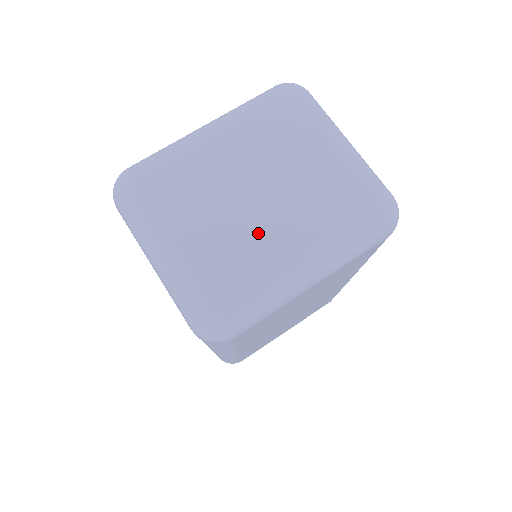
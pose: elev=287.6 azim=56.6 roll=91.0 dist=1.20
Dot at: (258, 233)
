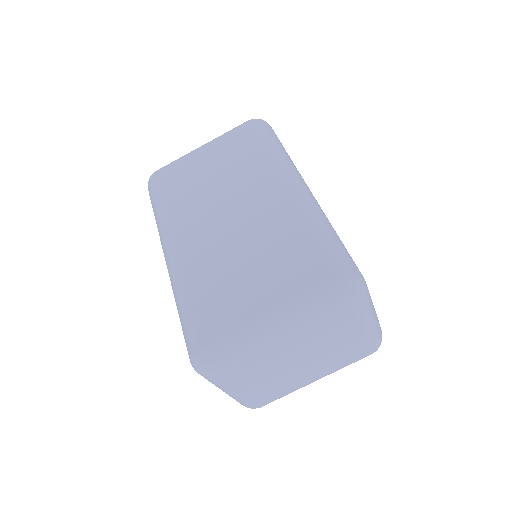
Dot at: (295, 379)
